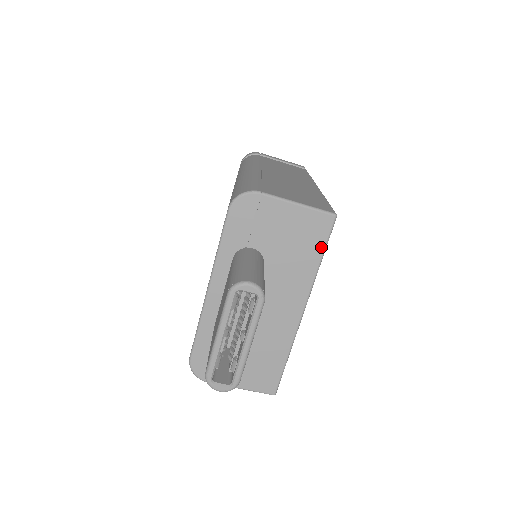
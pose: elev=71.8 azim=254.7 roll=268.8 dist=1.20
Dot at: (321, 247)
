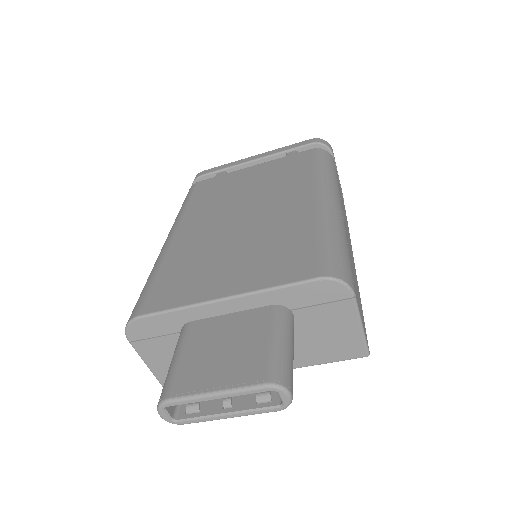
Dot at: (332, 359)
